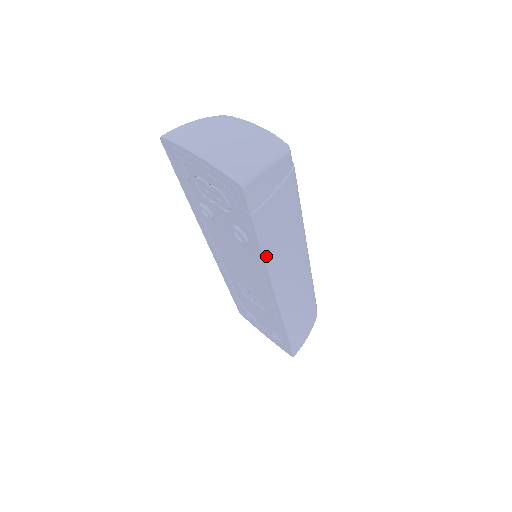
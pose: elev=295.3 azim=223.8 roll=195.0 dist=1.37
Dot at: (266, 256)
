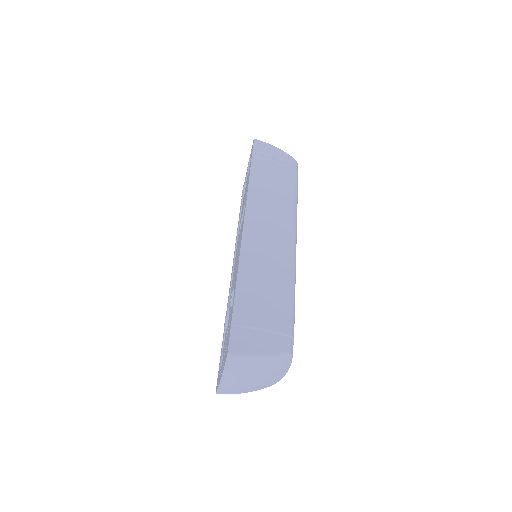
Dot at: occluded
